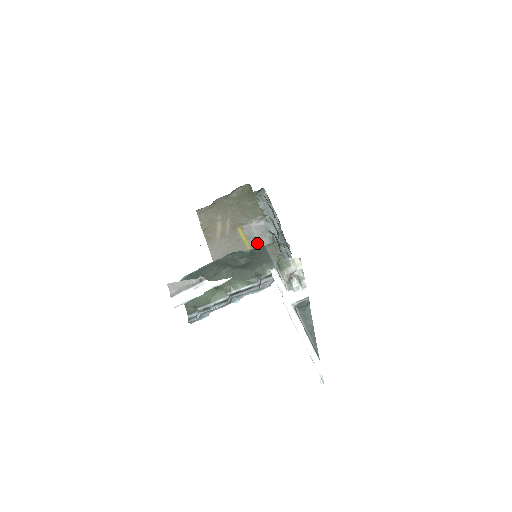
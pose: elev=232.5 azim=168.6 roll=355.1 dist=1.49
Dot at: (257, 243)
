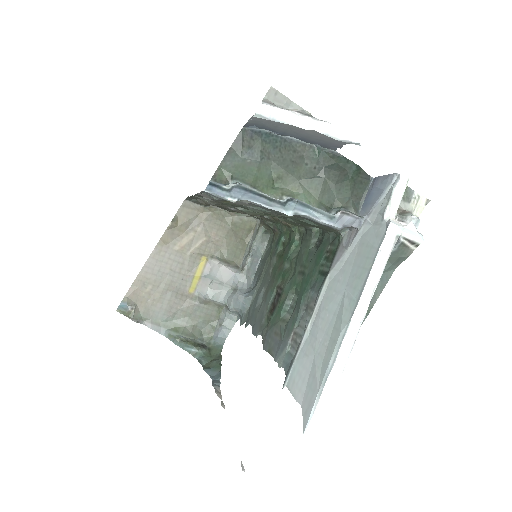
Dot at: (208, 290)
